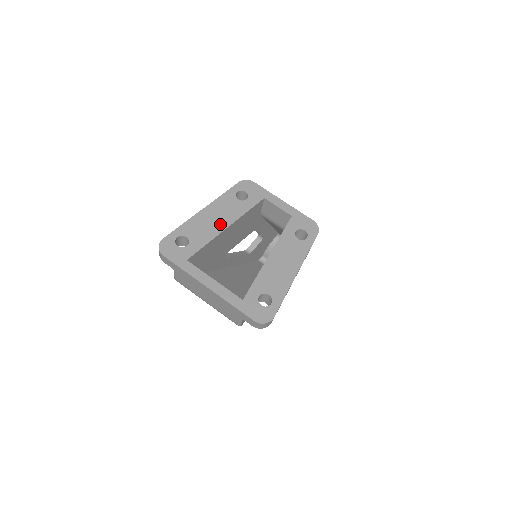
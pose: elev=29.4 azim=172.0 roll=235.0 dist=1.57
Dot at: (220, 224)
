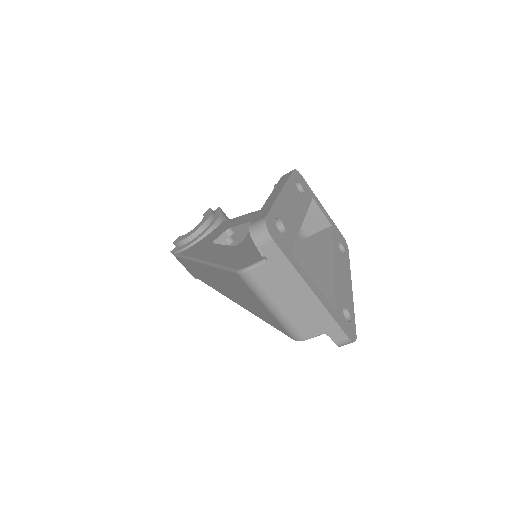
Dot at: (298, 215)
